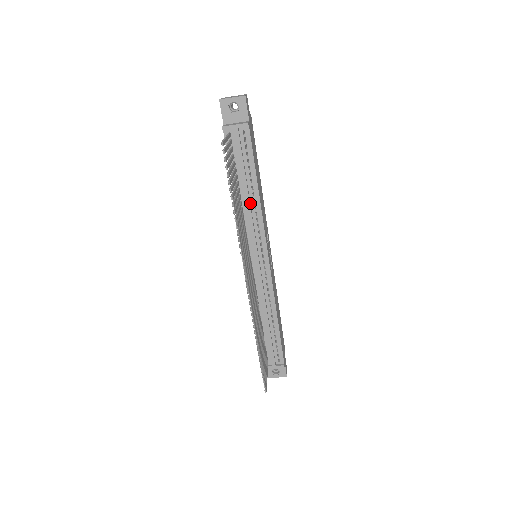
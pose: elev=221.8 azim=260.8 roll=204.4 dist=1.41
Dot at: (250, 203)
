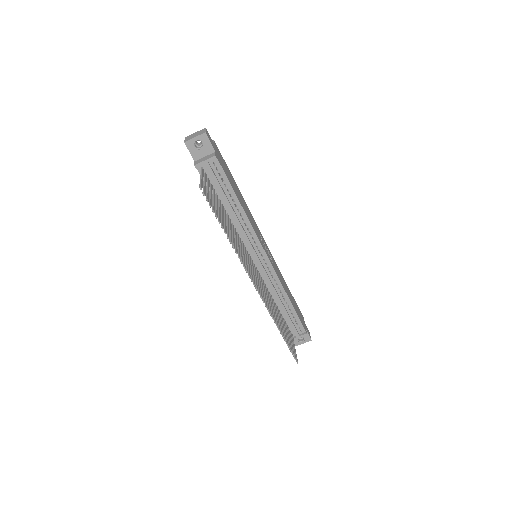
Dot at: (238, 218)
